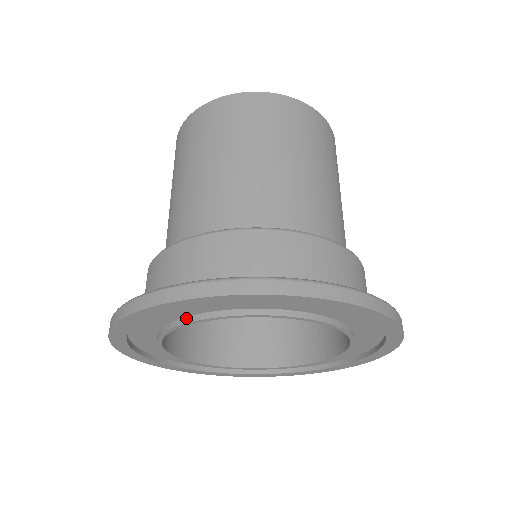
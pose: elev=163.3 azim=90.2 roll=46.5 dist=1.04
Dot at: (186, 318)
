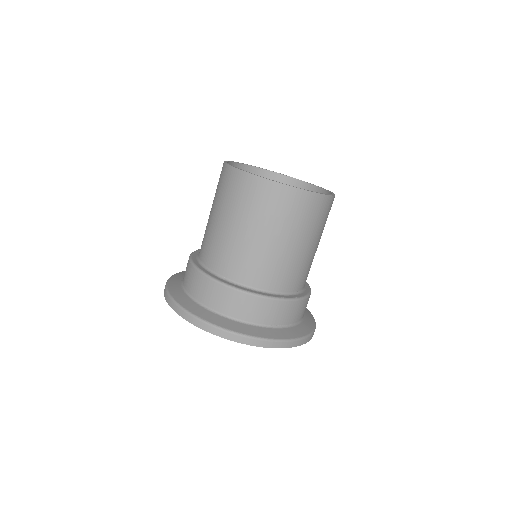
Dot at: occluded
